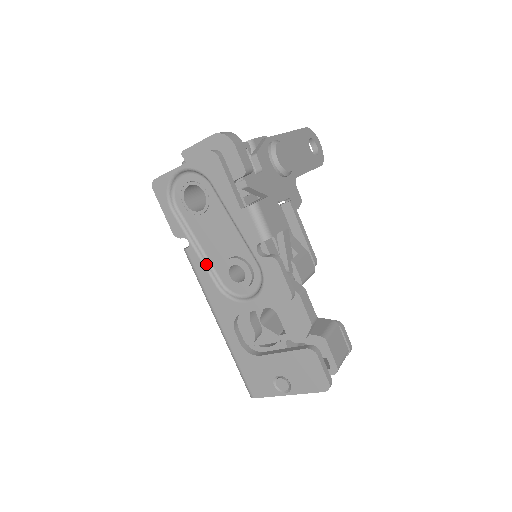
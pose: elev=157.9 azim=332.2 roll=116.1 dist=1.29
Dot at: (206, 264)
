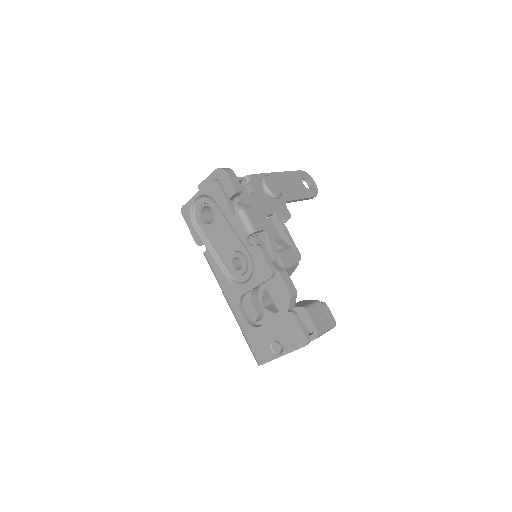
Dot at: (218, 261)
